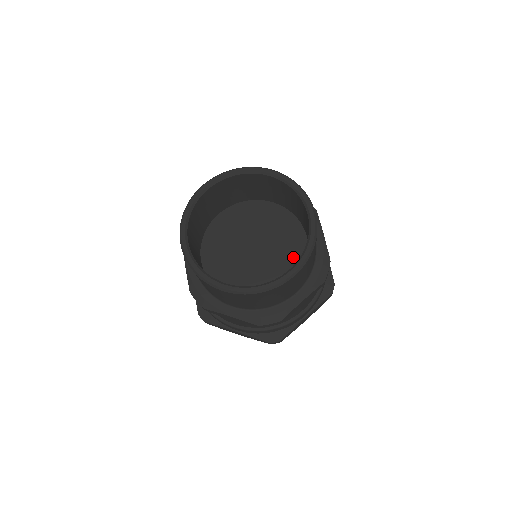
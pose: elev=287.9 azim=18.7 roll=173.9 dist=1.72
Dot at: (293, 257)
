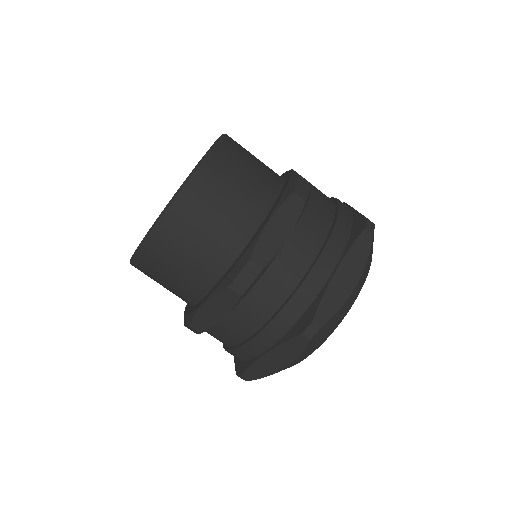
Dot at: occluded
